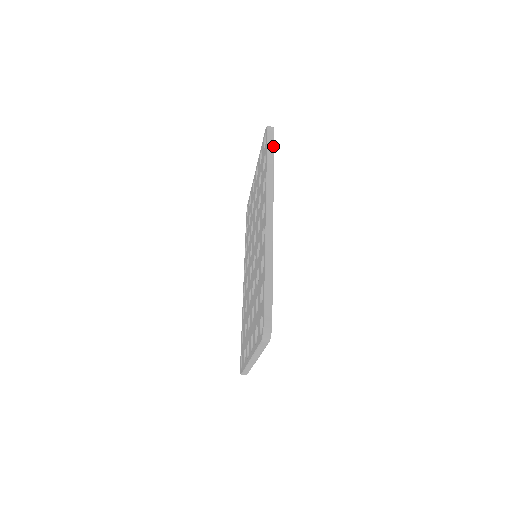
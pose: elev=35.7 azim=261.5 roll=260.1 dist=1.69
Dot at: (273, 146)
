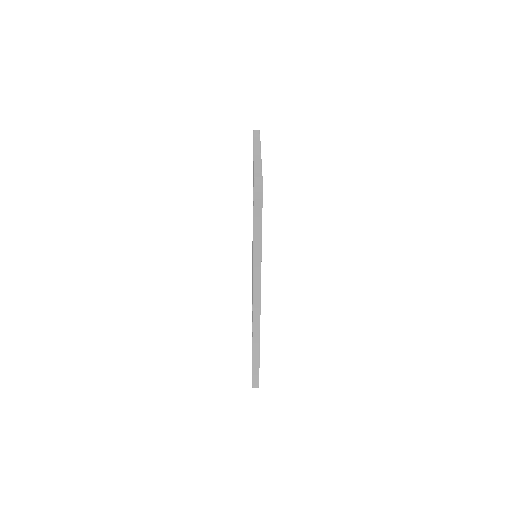
Dot at: (261, 222)
